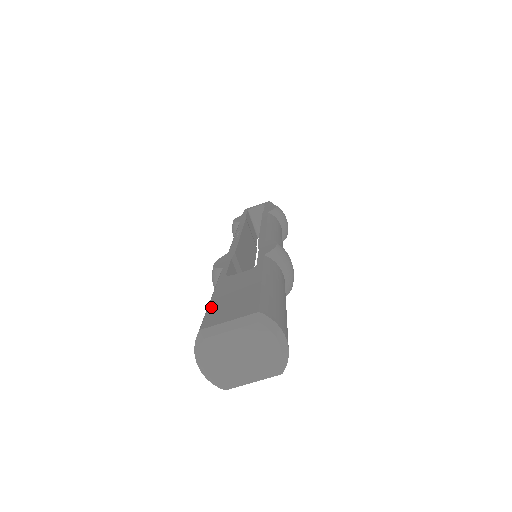
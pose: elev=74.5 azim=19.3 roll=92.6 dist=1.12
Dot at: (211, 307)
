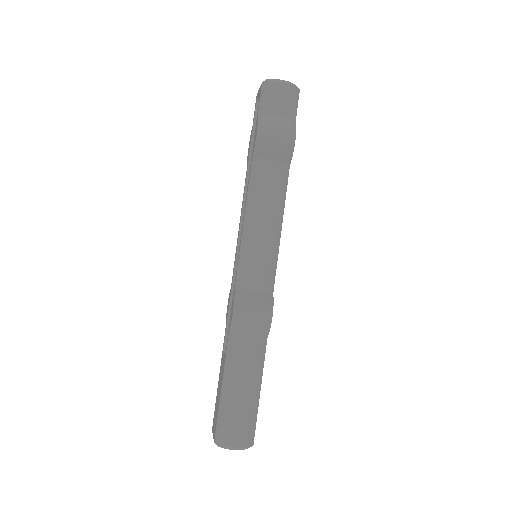
Dot at: (215, 403)
